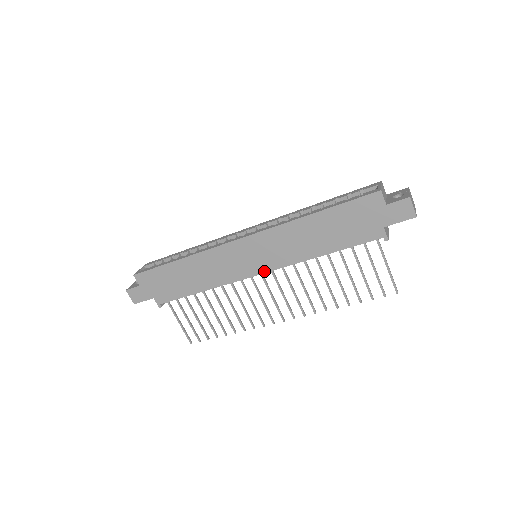
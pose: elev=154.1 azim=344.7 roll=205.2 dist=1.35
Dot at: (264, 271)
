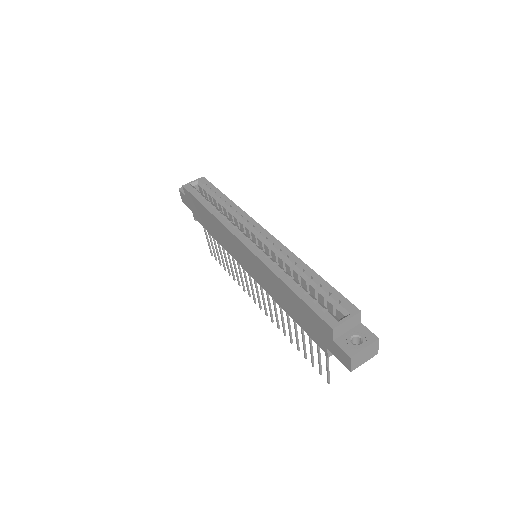
Dot at: (251, 275)
